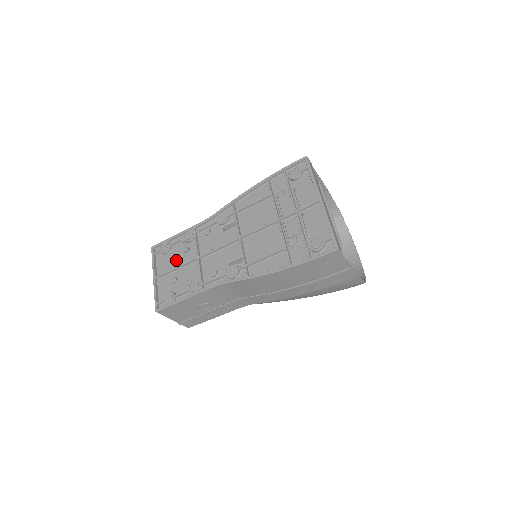
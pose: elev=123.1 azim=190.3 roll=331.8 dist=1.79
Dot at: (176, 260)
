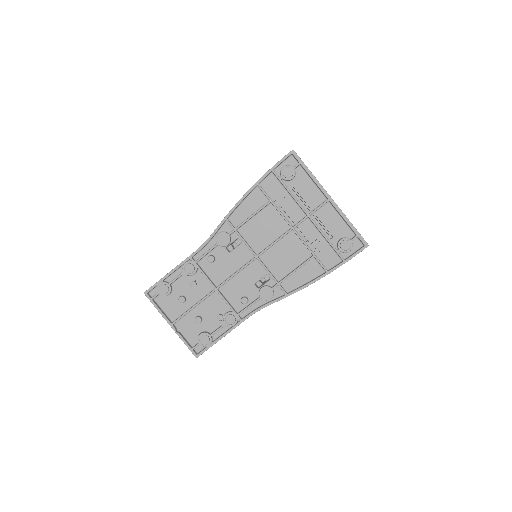
Dot at: (186, 298)
